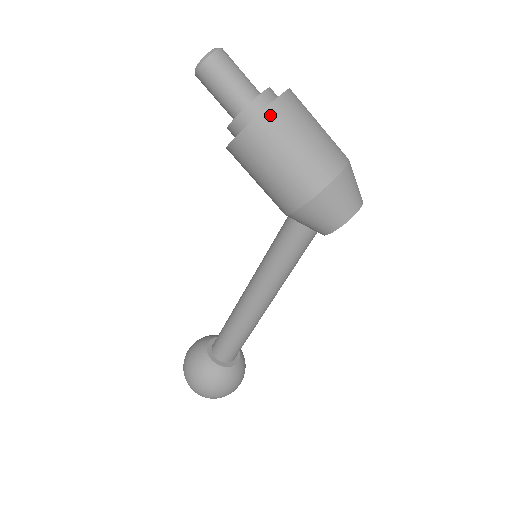
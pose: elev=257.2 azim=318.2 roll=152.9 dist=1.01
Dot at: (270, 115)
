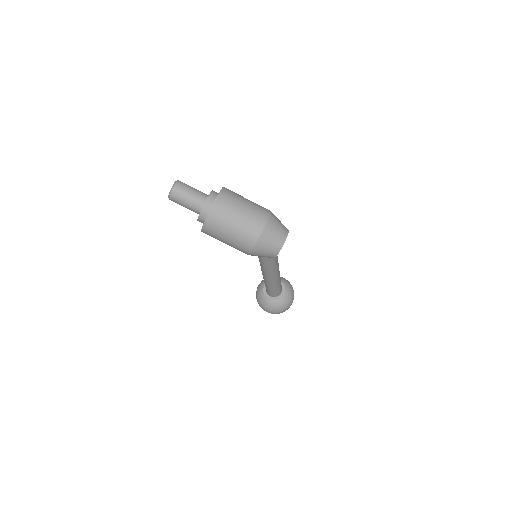
Dot at: (209, 222)
